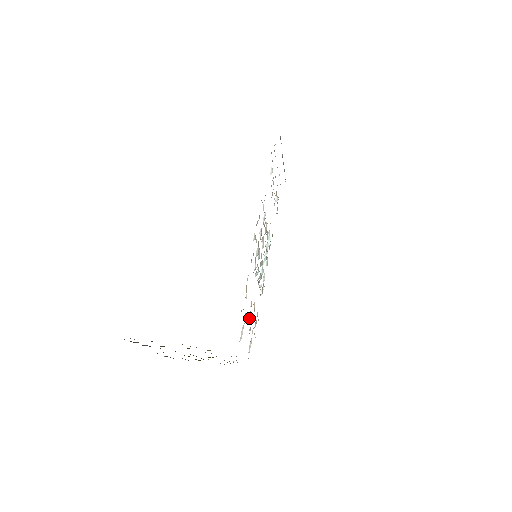
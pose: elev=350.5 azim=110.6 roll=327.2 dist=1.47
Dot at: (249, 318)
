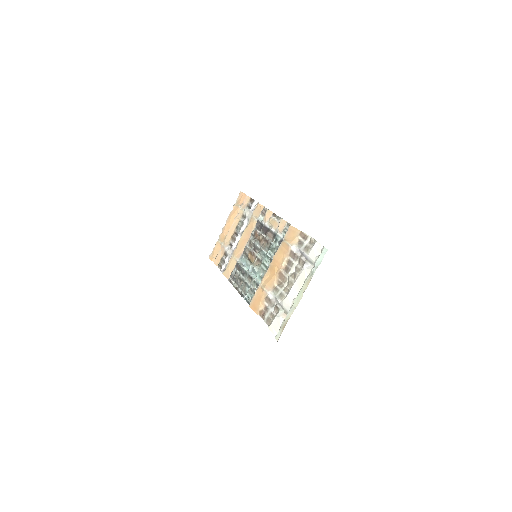
Dot at: (293, 273)
